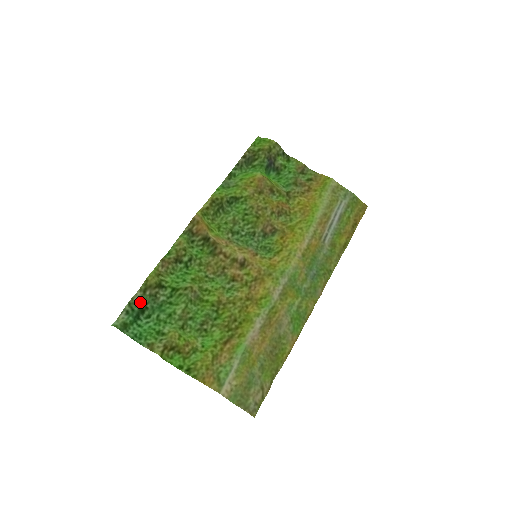
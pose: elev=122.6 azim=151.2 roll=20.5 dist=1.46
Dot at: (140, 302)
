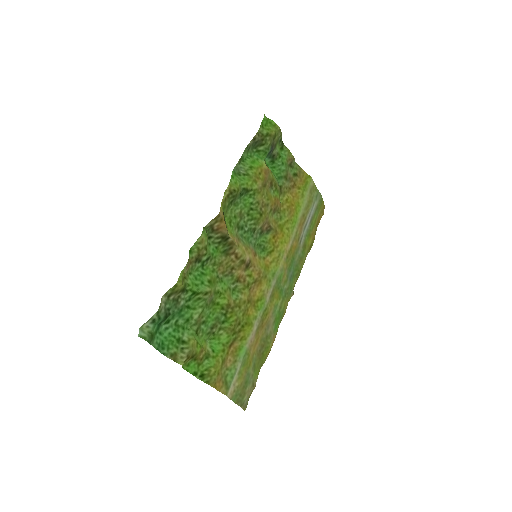
Dot at: (165, 308)
